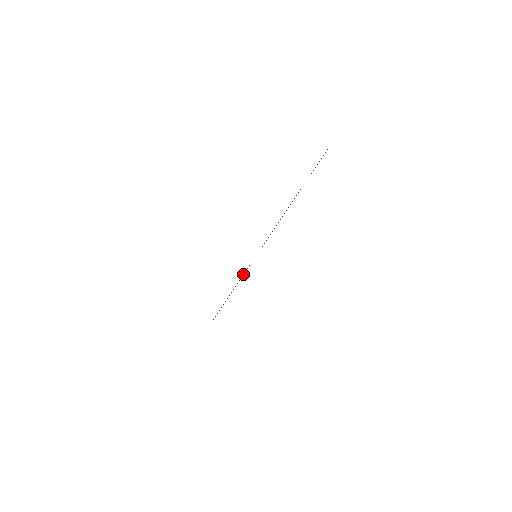
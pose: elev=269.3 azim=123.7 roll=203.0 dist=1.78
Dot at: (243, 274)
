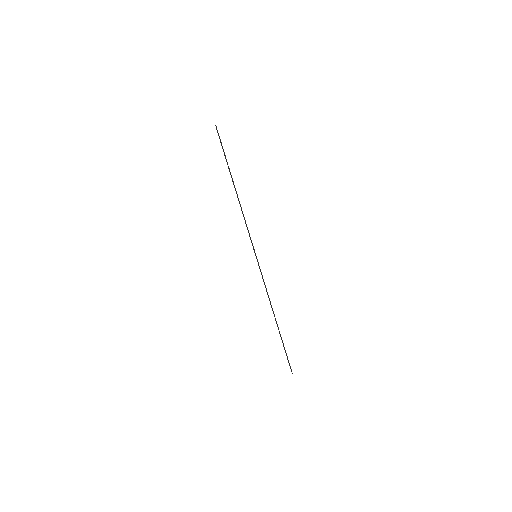
Dot at: (263, 281)
